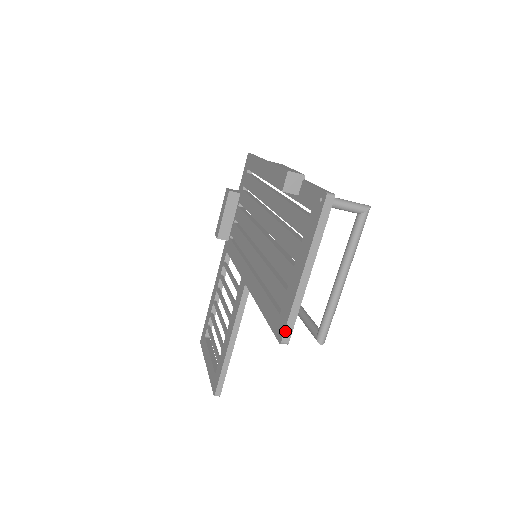
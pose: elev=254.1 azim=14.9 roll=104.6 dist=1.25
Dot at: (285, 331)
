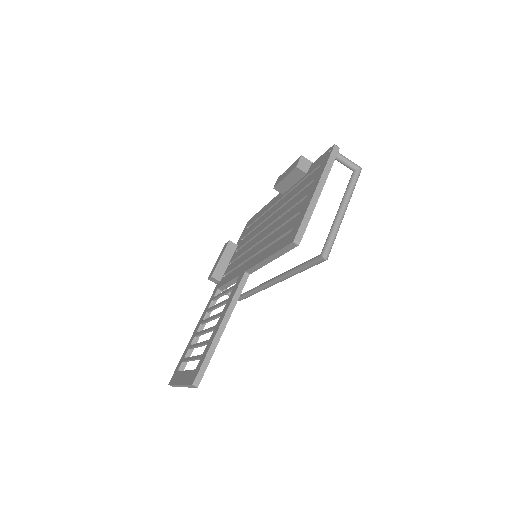
Dot at: (298, 231)
